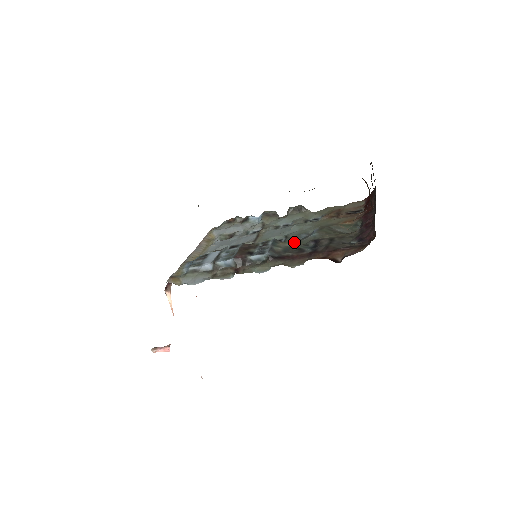
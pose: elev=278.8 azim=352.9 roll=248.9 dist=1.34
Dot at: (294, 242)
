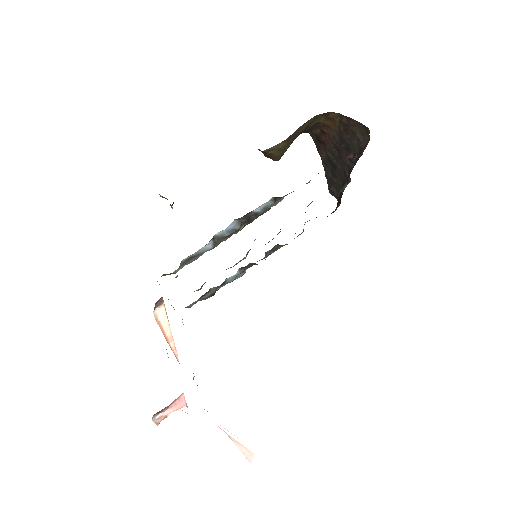
Dot at: occluded
